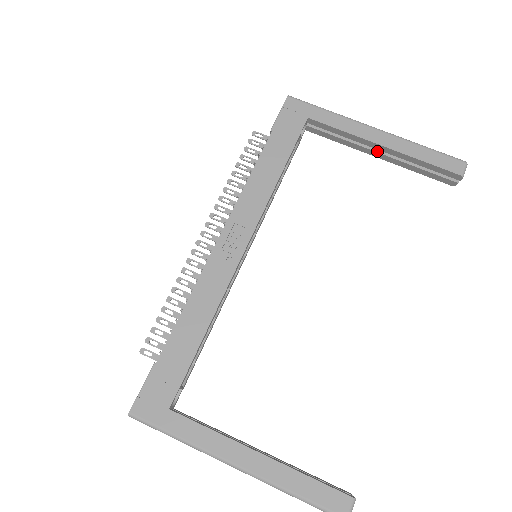
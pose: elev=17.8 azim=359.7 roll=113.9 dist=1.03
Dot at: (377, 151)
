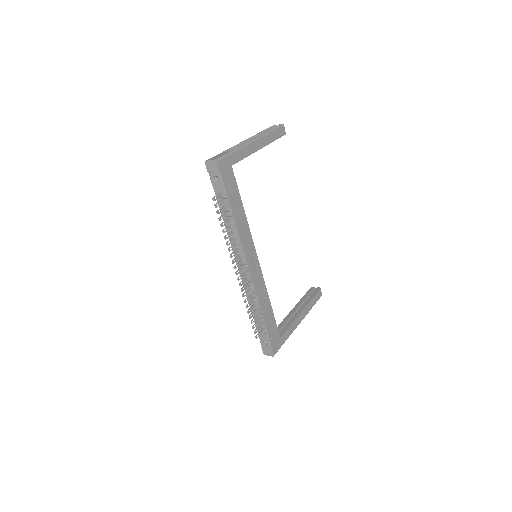
Dot at: occluded
